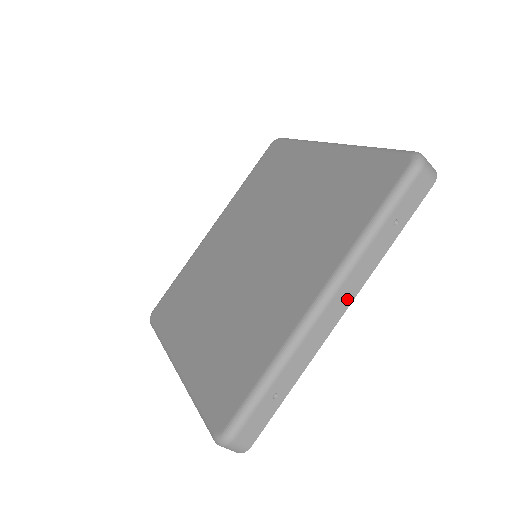
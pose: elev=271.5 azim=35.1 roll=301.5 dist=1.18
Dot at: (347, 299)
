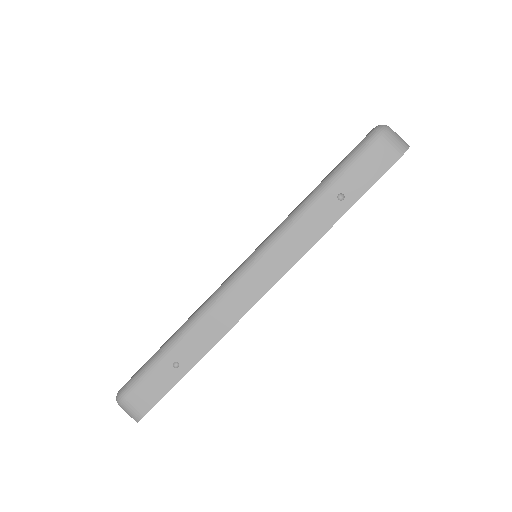
Dot at: (271, 276)
